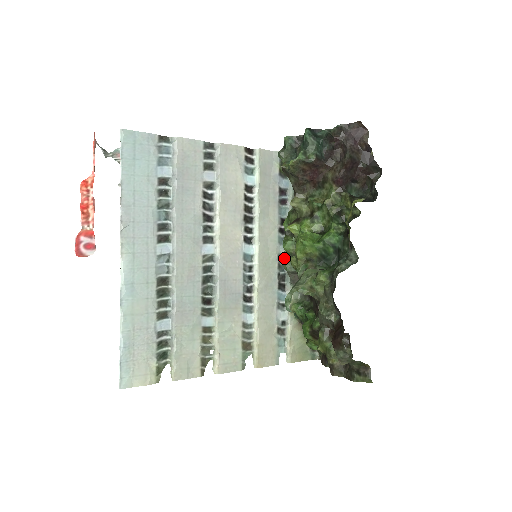
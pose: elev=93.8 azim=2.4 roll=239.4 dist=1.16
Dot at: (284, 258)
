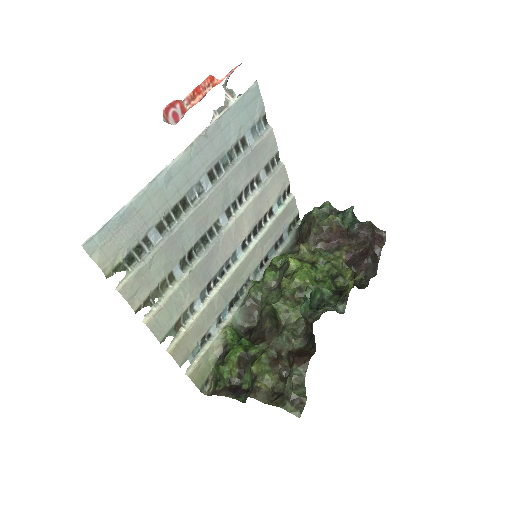
Dot at: (249, 285)
